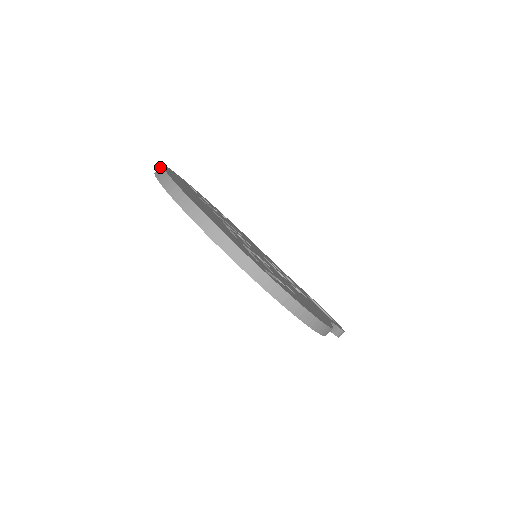
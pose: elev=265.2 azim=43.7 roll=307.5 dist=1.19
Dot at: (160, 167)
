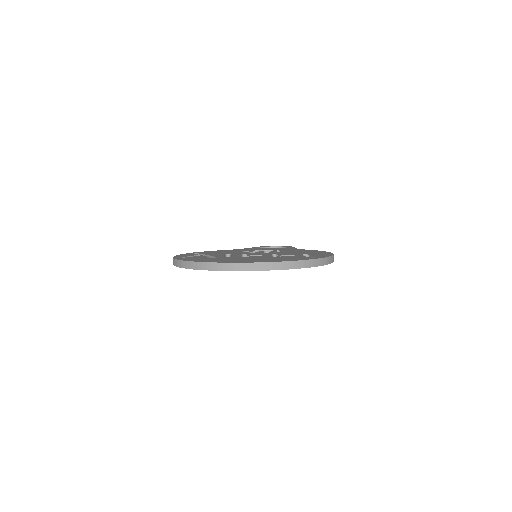
Dot at: (204, 264)
